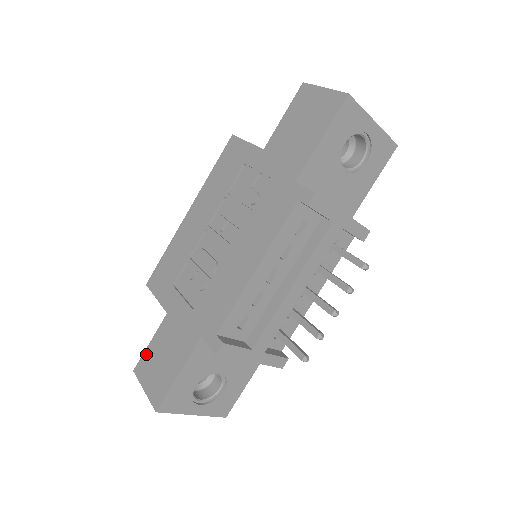
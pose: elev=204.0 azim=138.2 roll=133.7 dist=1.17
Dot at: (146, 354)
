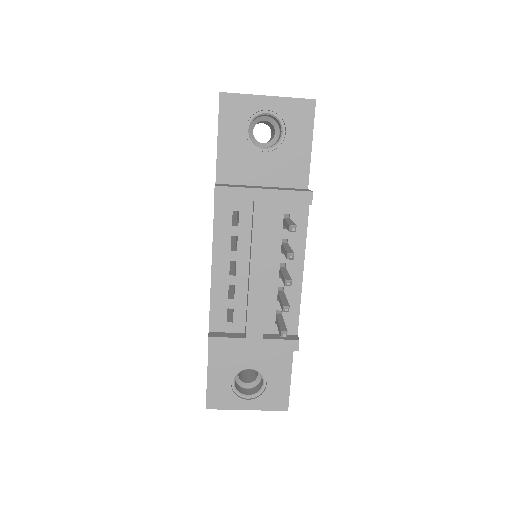
Dot at: occluded
